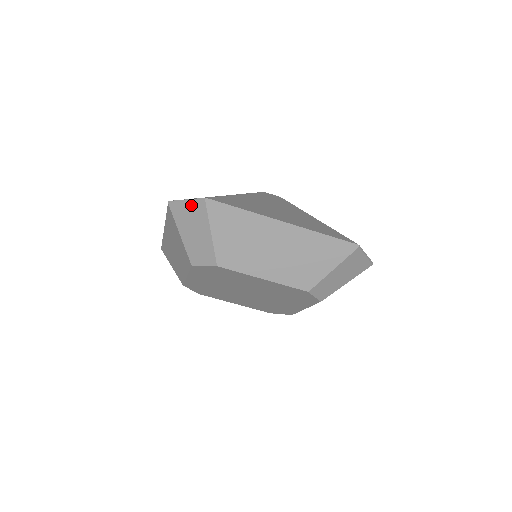
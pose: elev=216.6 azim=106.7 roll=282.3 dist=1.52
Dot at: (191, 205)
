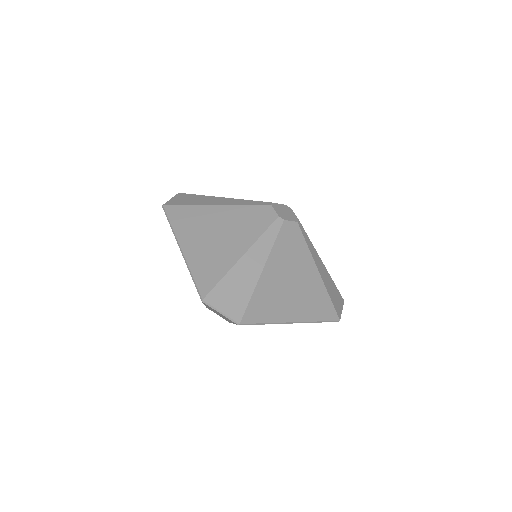
Dot at: (224, 316)
